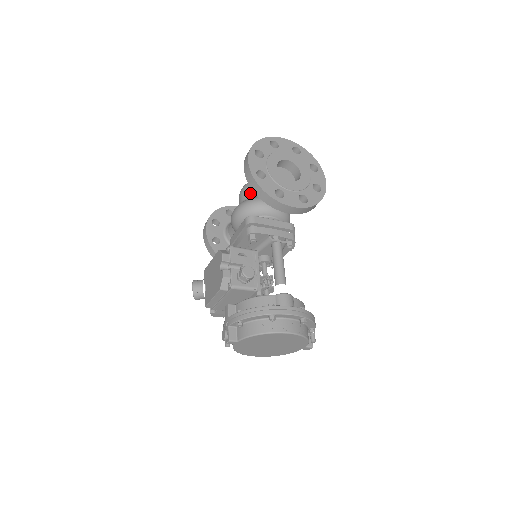
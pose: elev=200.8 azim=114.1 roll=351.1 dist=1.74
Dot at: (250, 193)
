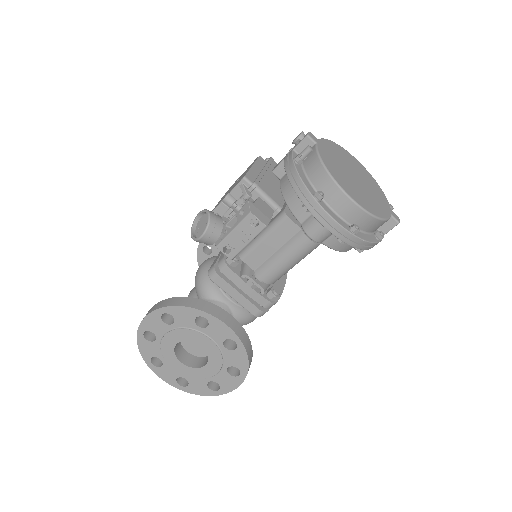
Dot at: occluded
